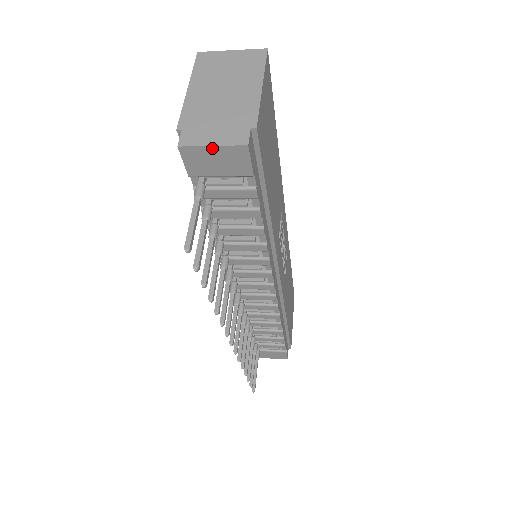
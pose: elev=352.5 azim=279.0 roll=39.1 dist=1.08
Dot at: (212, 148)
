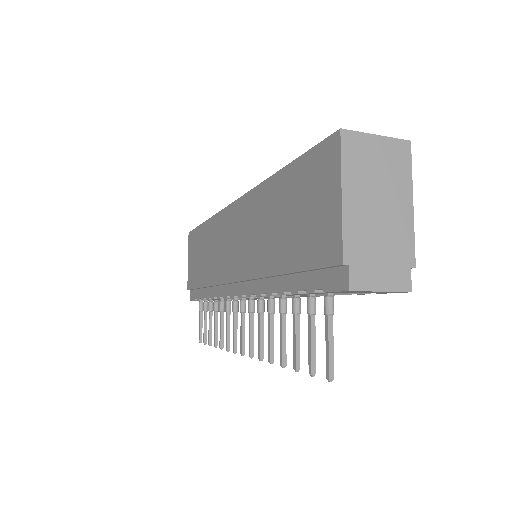
Dot at: (378, 291)
